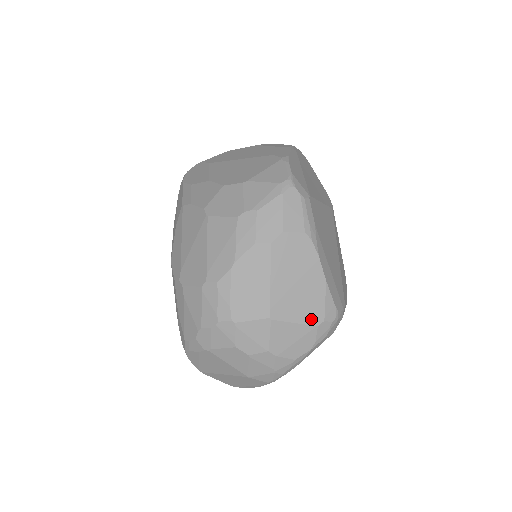
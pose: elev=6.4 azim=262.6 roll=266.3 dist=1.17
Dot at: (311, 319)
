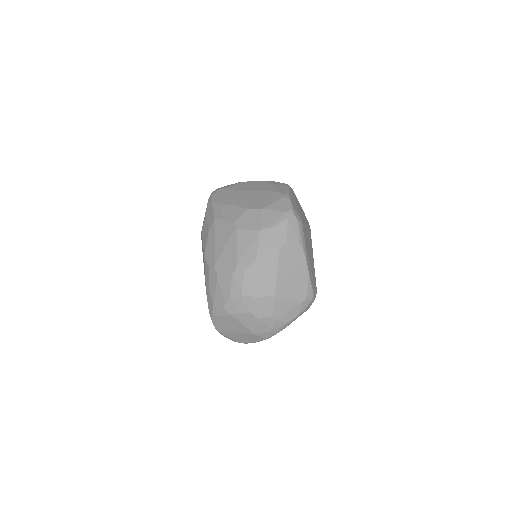
Dot at: (298, 298)
